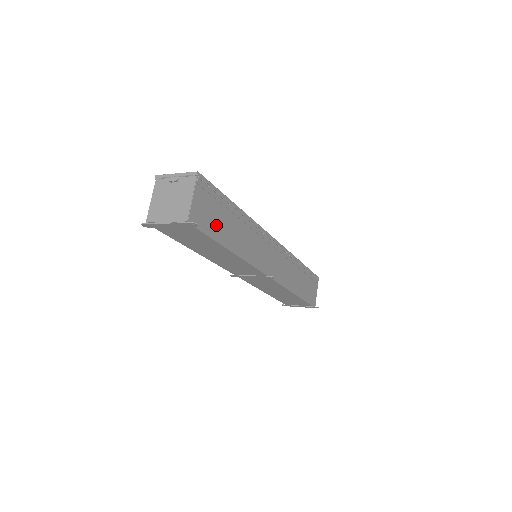
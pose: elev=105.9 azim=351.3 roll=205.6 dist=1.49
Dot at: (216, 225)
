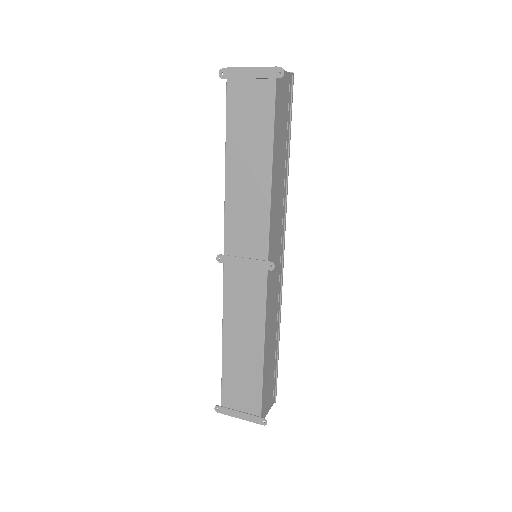
Dot at: (279, 122)
